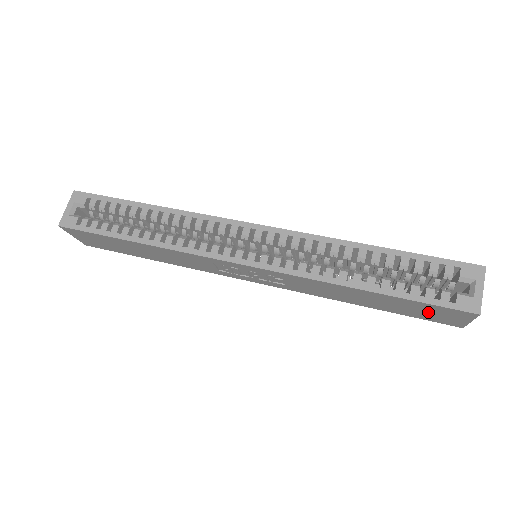
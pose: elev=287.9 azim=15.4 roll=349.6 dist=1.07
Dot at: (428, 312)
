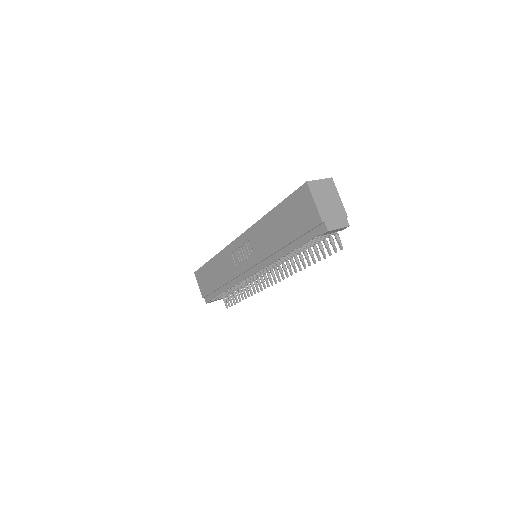
Dot at: (298, 212)
